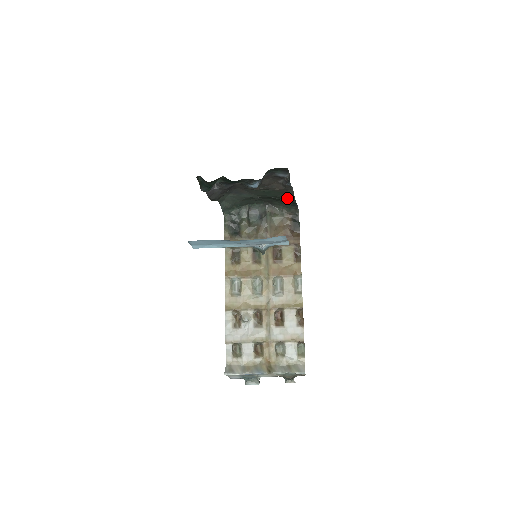
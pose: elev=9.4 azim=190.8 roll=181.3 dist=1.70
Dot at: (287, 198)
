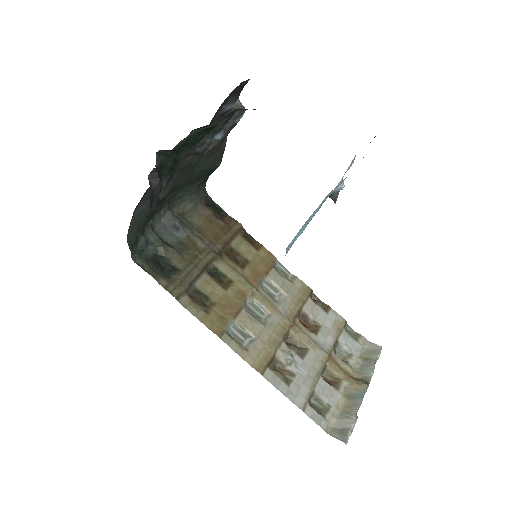
Dot at: (211, 165)
